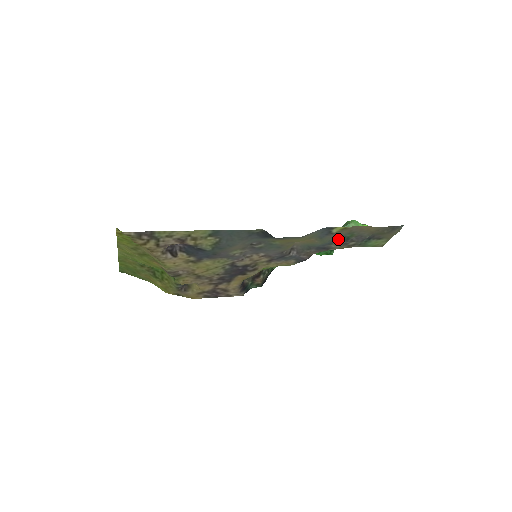
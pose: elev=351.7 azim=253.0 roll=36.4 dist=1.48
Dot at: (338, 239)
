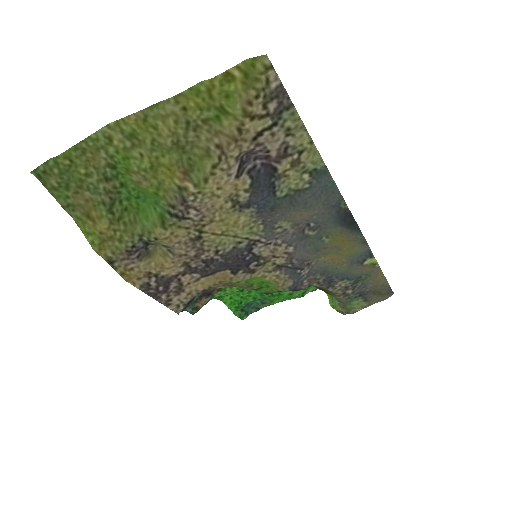
Dot at: (354, 276)
